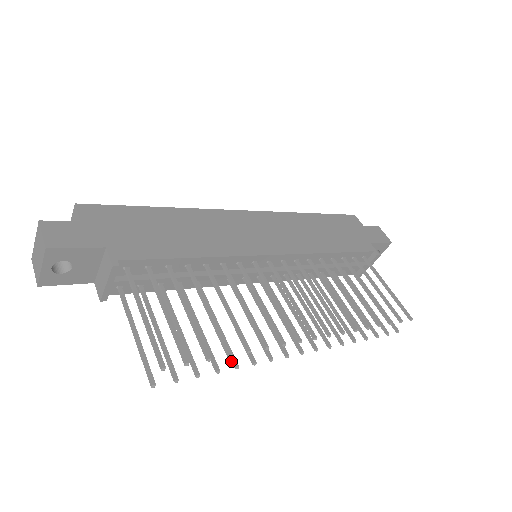
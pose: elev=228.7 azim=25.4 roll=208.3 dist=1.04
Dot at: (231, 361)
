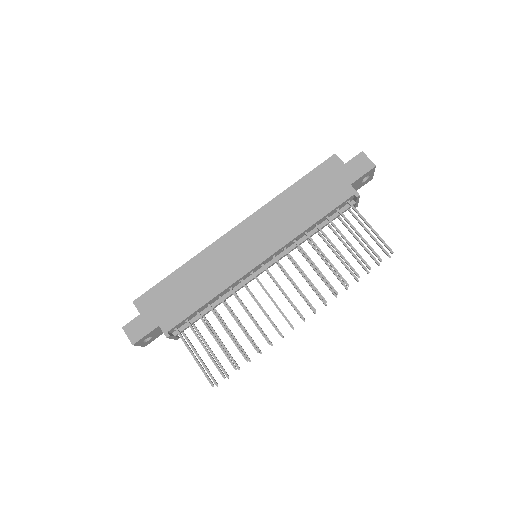
Dot at: occluded
